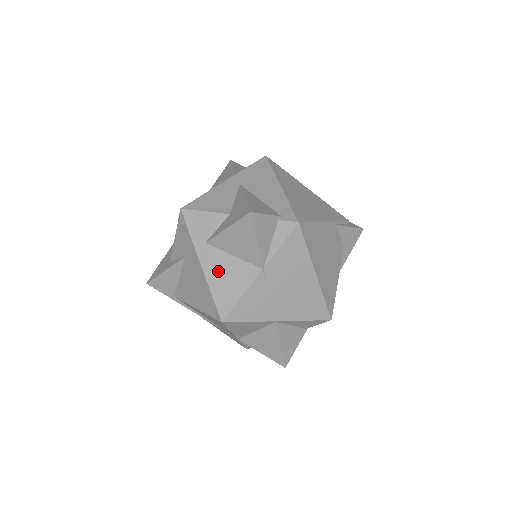
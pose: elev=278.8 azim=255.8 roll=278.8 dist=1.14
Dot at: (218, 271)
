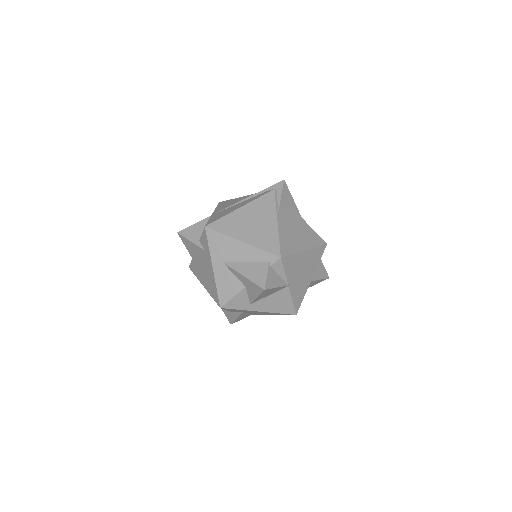
Dot at: (270, 306)
